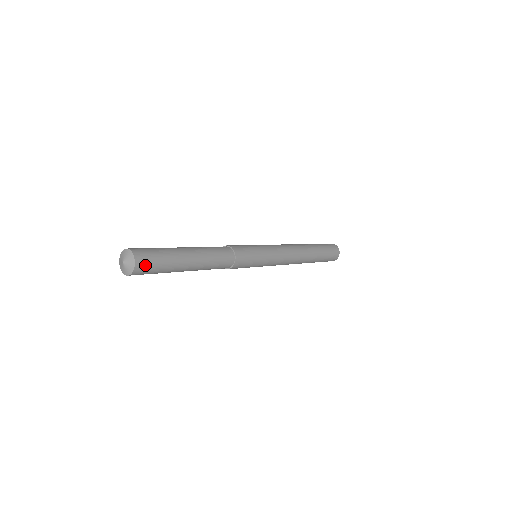
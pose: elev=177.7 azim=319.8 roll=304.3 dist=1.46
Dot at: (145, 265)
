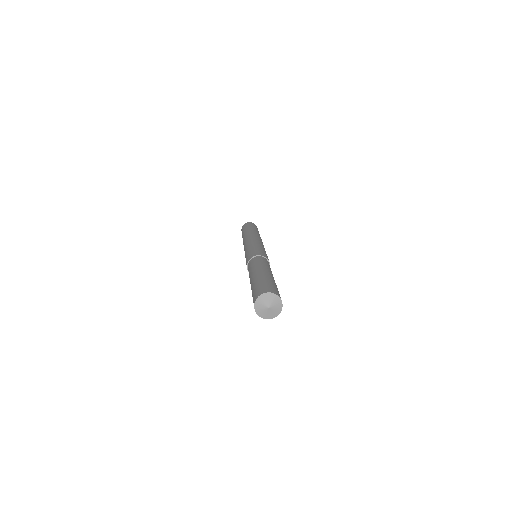
Dot at: occluded
